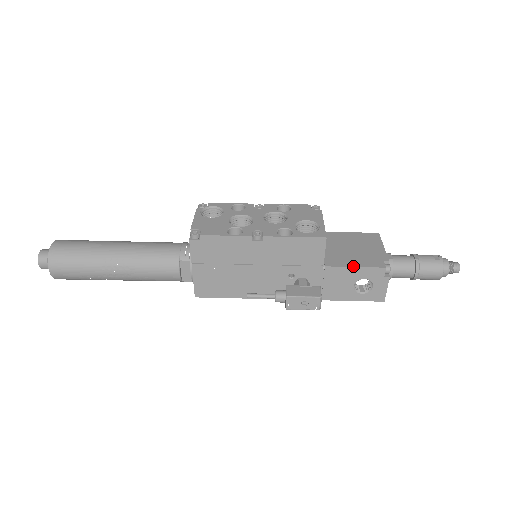
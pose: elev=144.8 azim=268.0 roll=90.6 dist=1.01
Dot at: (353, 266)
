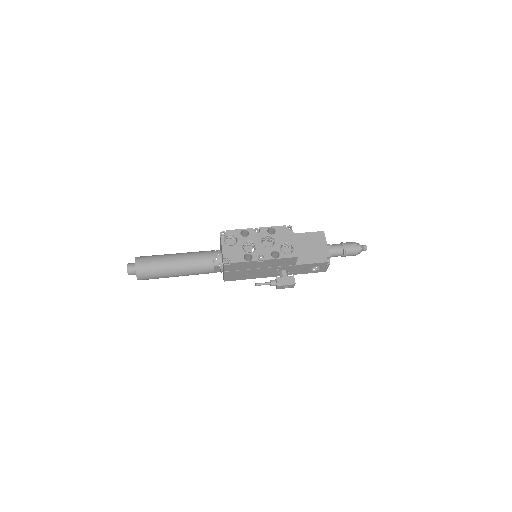
Dot at: (311, 263)
